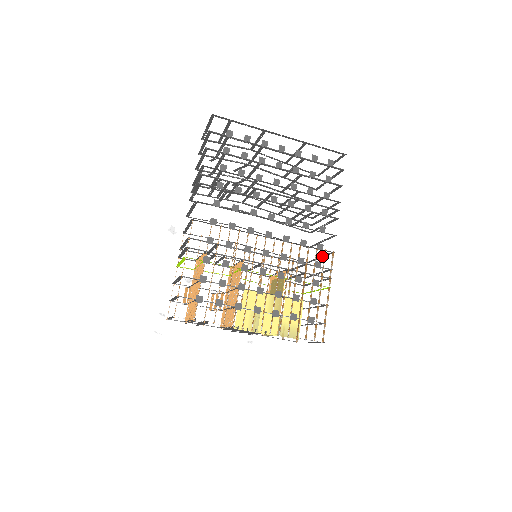
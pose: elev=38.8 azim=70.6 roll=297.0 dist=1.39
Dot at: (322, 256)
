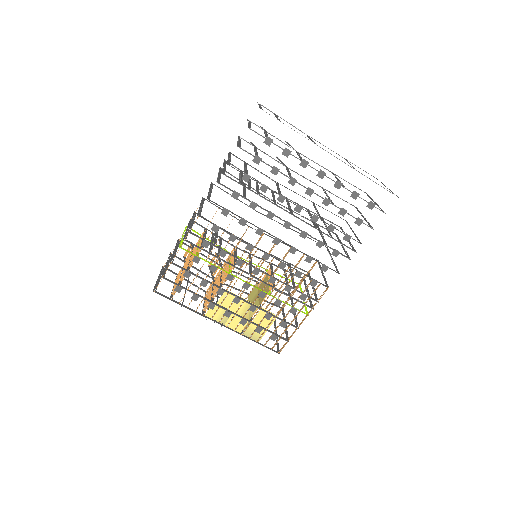
Dot at: (323, 276)
